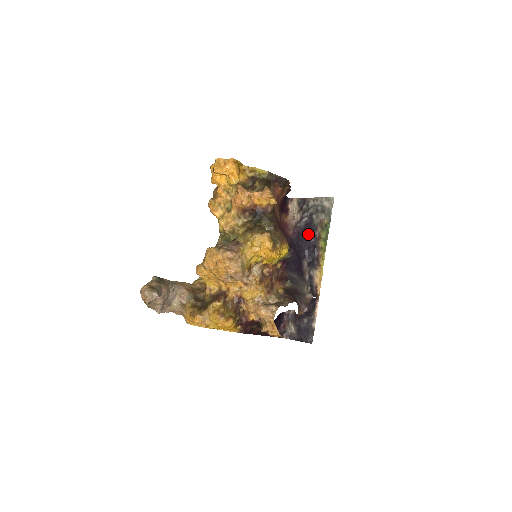
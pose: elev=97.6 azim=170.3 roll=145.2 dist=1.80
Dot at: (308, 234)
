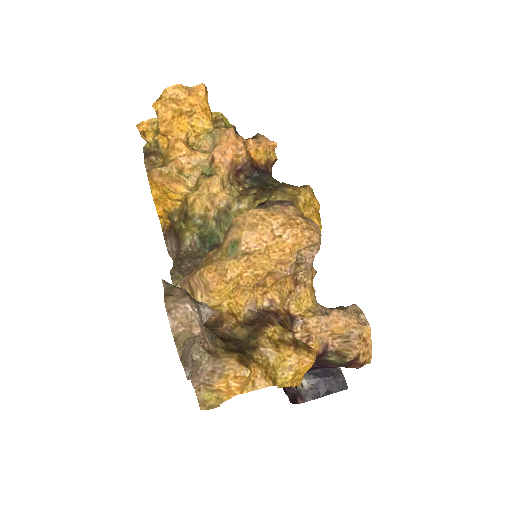
Dot at: occluded
